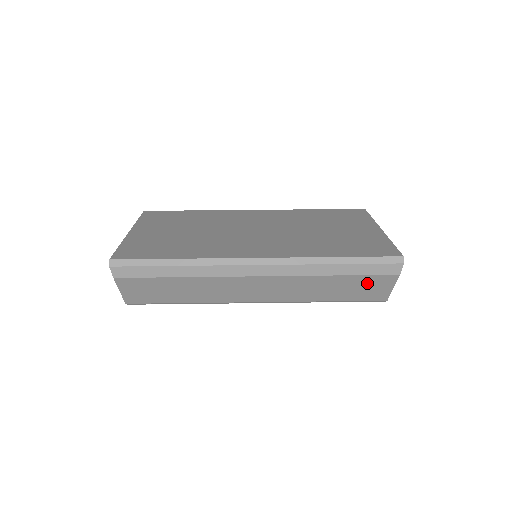
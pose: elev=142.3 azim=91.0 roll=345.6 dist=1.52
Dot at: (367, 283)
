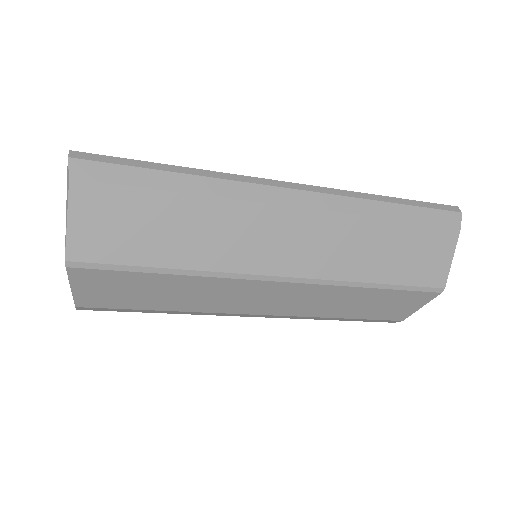
Dot at: (425, 243)
